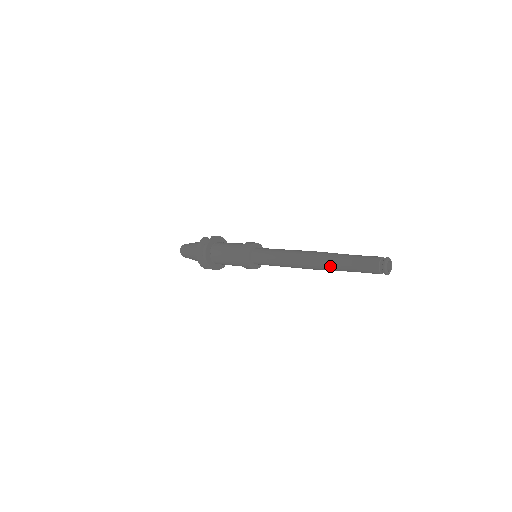
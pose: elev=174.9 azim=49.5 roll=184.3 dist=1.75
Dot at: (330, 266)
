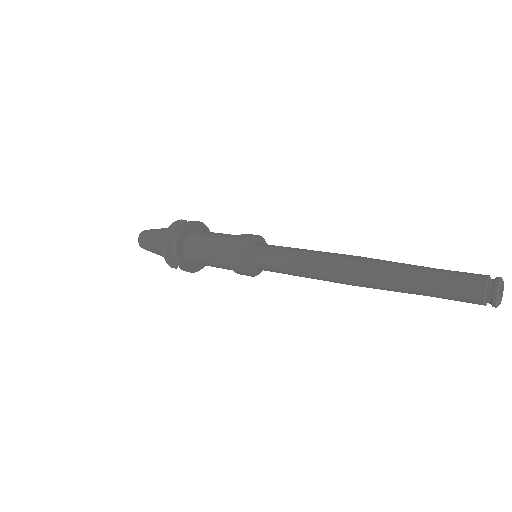
Dot at: (388, 279)
